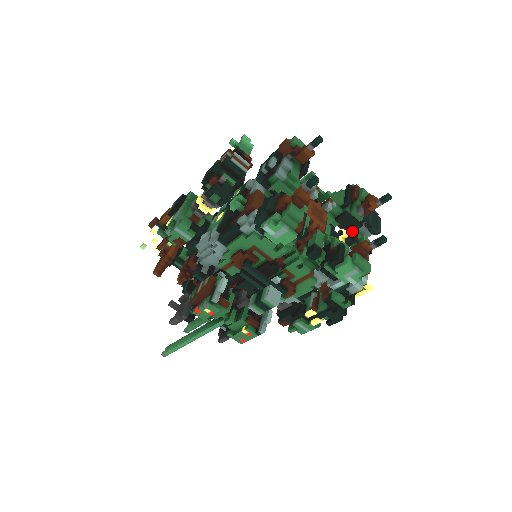
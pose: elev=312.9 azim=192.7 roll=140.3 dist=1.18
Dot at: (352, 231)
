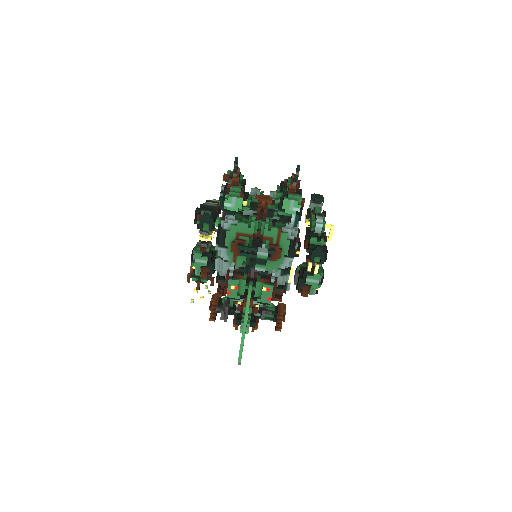
Dot at: occluded
